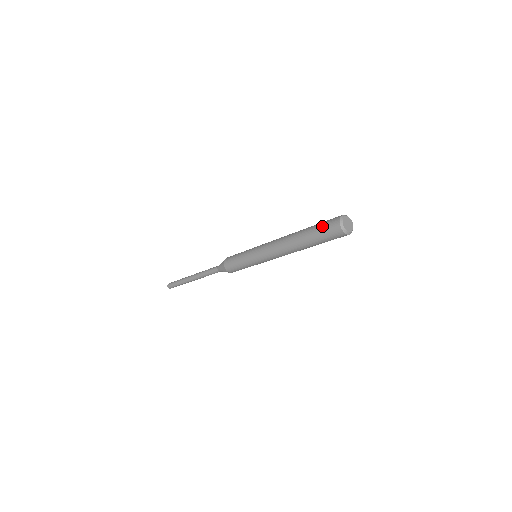
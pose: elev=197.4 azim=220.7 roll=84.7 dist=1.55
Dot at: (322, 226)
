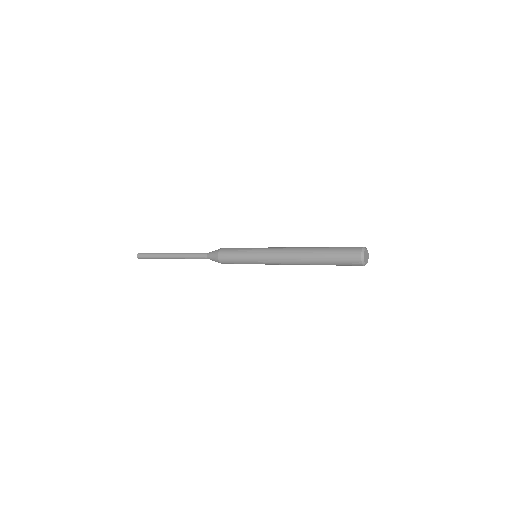
Dot at: (341, 252)
